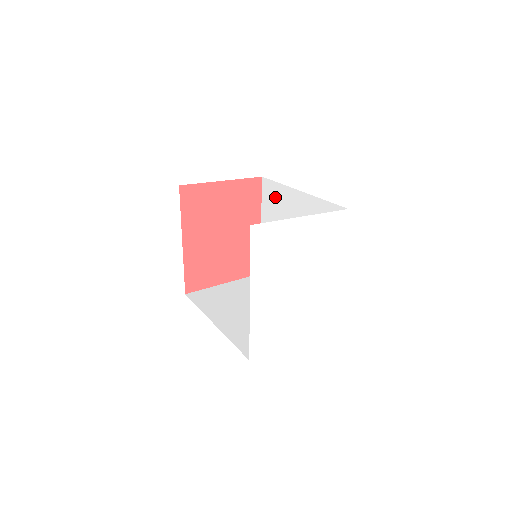
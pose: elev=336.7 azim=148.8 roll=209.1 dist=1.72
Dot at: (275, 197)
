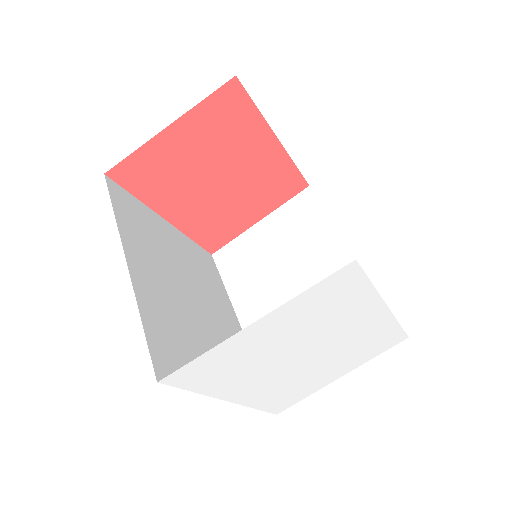
Dot at: occluded
